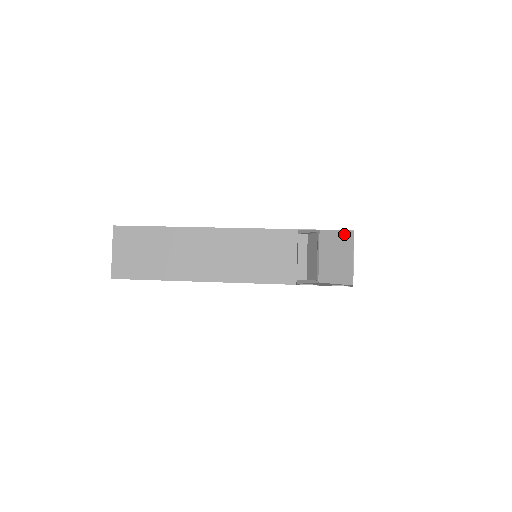
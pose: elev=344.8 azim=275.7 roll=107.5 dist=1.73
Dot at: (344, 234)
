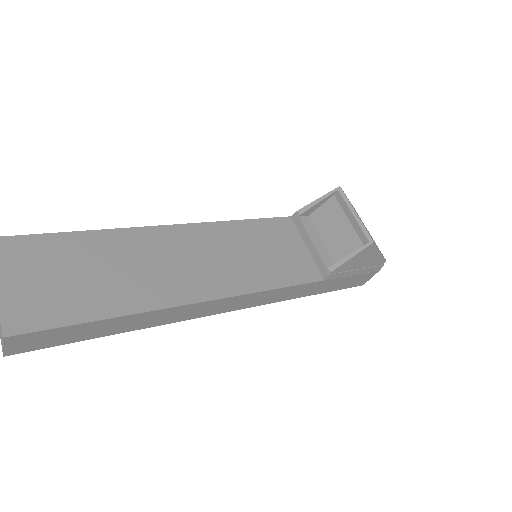
Dot at: occluded
